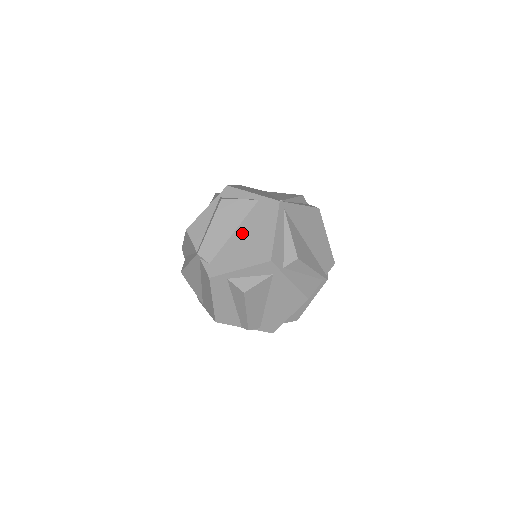
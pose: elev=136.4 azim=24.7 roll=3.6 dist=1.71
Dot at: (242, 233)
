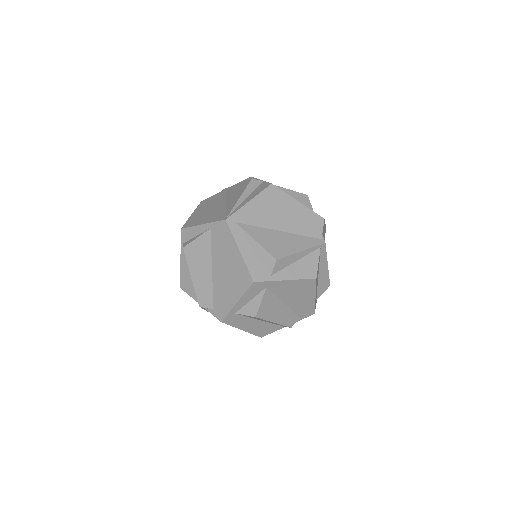
Dot at: (218, 268)
